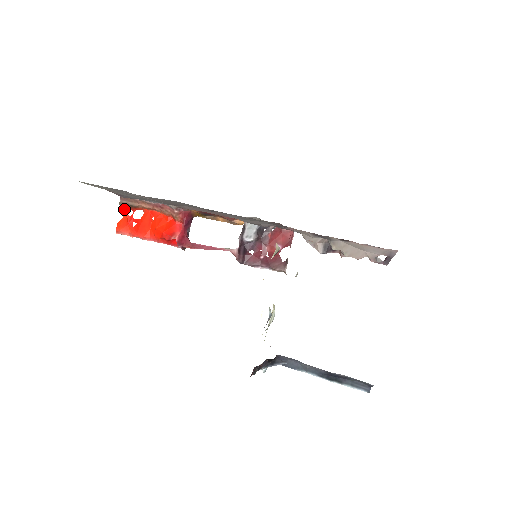
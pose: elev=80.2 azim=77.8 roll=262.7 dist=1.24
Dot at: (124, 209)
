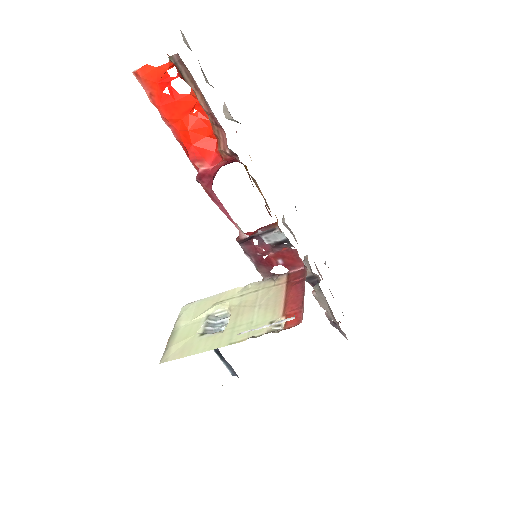
Dot at: (169, 60)
